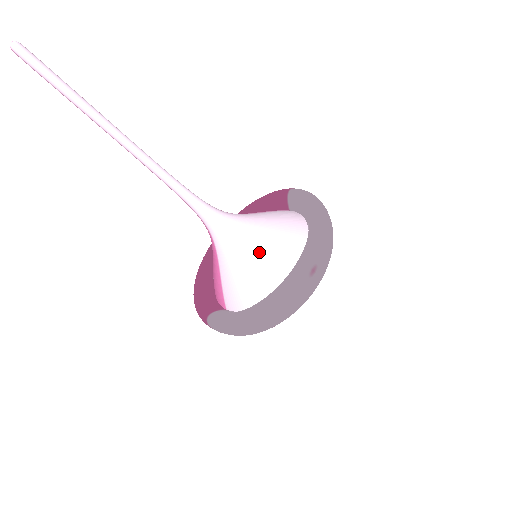
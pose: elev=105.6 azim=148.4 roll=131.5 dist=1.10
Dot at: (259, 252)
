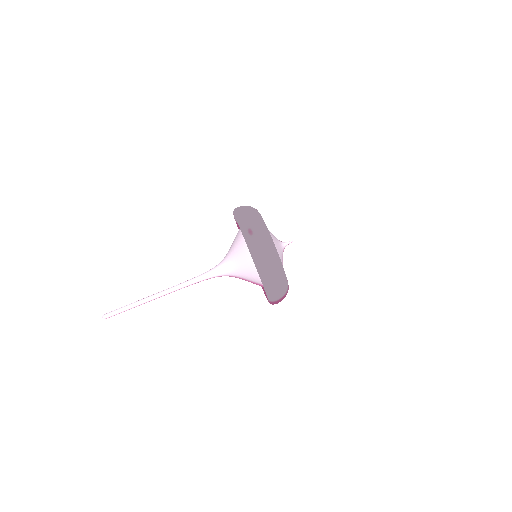
Dot at: (240, 255)
